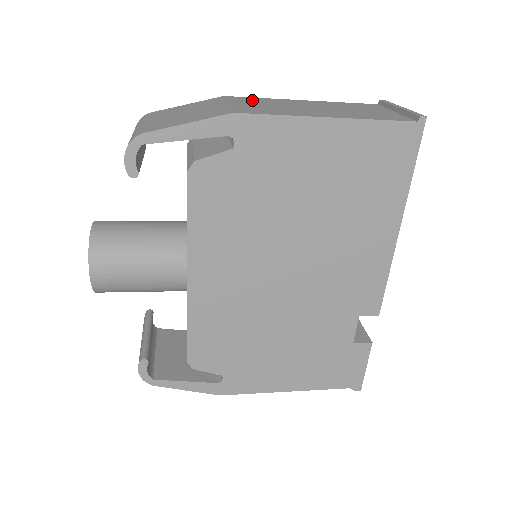
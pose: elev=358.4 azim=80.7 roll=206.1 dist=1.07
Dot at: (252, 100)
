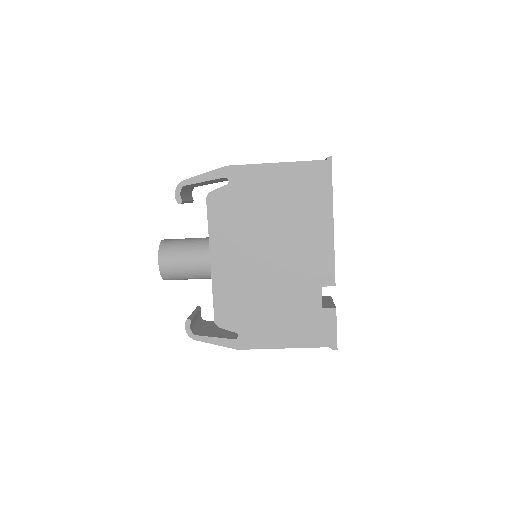
Dot at: occluded
